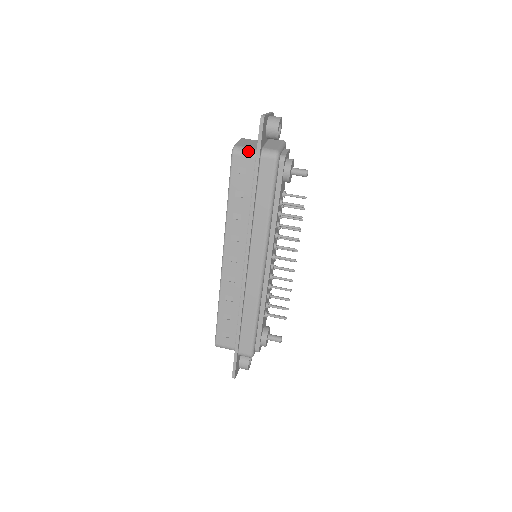
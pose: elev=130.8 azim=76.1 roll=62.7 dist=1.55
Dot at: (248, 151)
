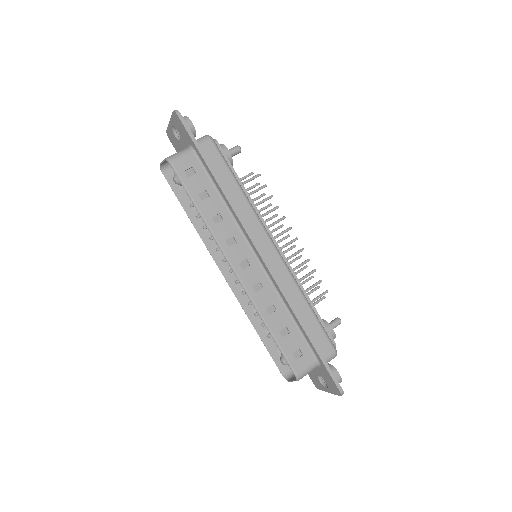
Dot at: (182, 152)
